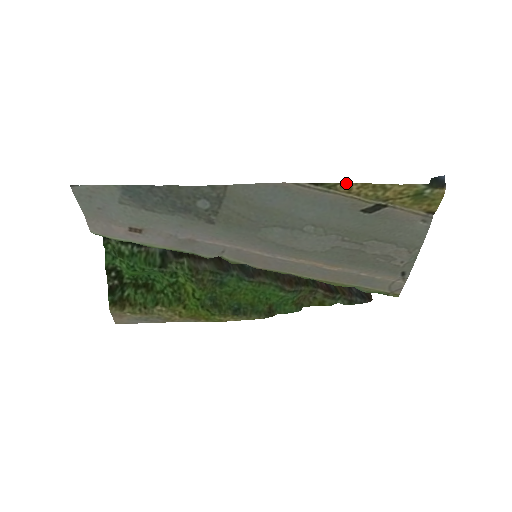
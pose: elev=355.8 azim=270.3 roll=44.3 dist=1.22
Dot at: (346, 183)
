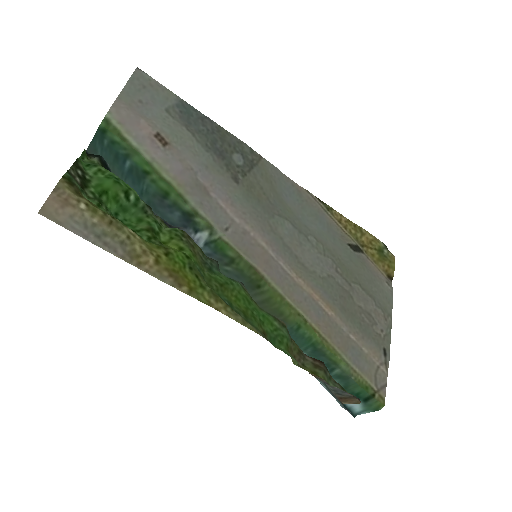
Dot at: (338, 212)
